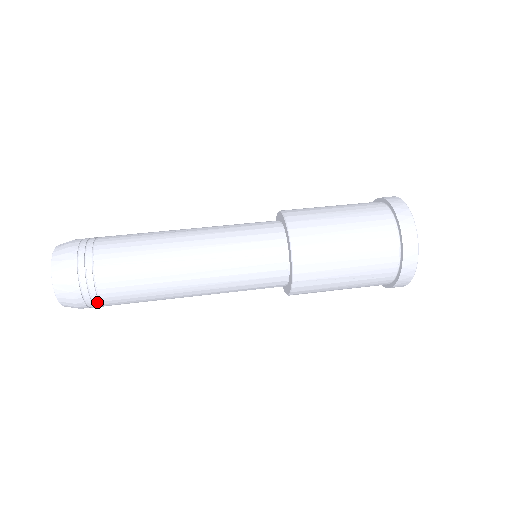
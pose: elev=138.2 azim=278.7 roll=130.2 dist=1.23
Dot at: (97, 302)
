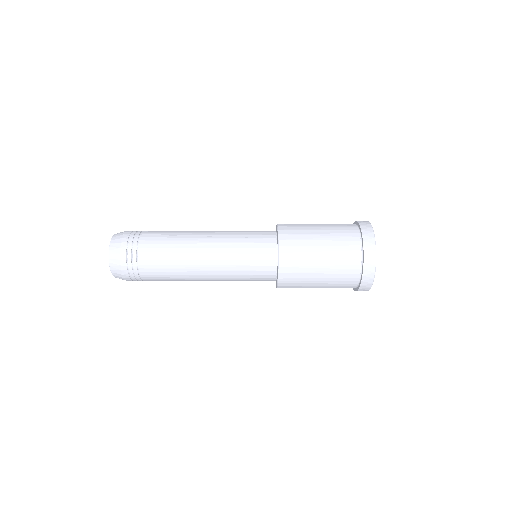
Dot at: (135, 261)
